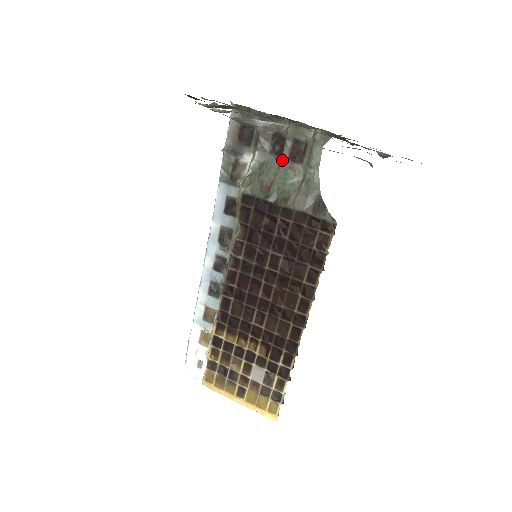
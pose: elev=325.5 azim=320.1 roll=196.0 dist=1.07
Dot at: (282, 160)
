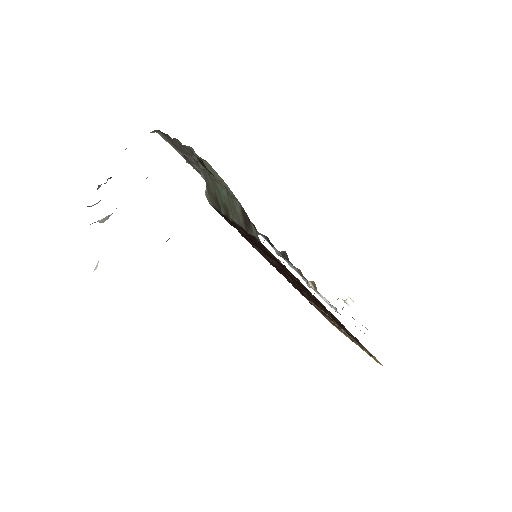
Dot at: (207, 172)
